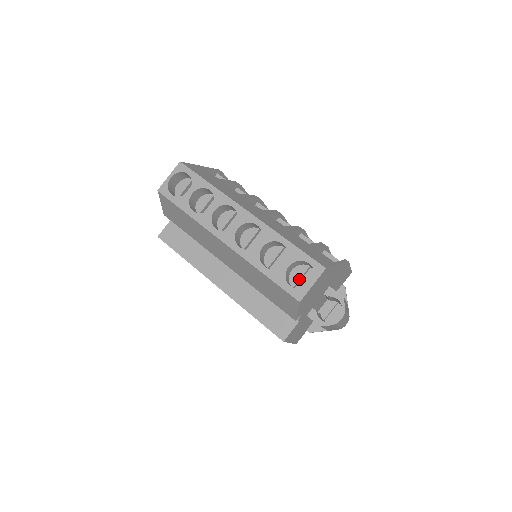
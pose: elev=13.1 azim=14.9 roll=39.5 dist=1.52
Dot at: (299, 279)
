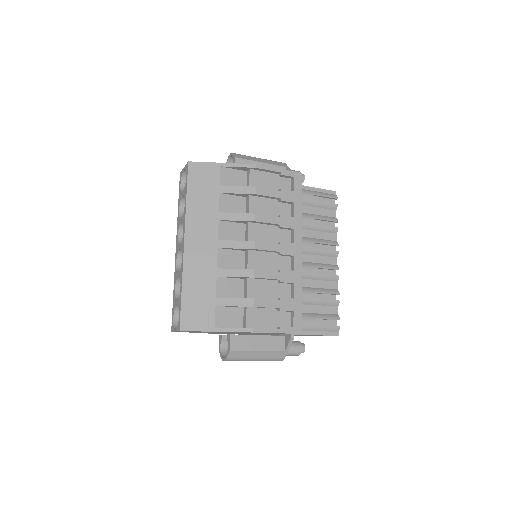
Dot at: occluded
